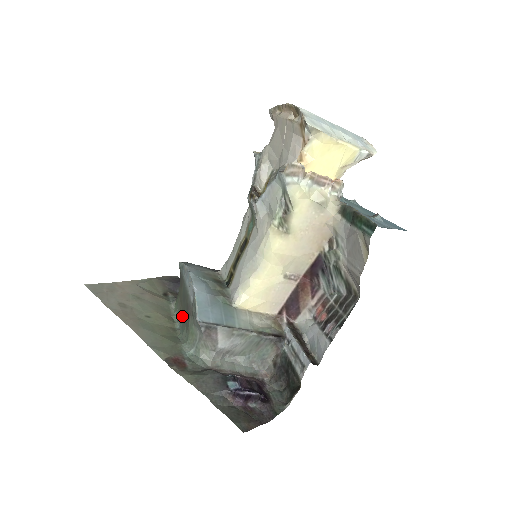
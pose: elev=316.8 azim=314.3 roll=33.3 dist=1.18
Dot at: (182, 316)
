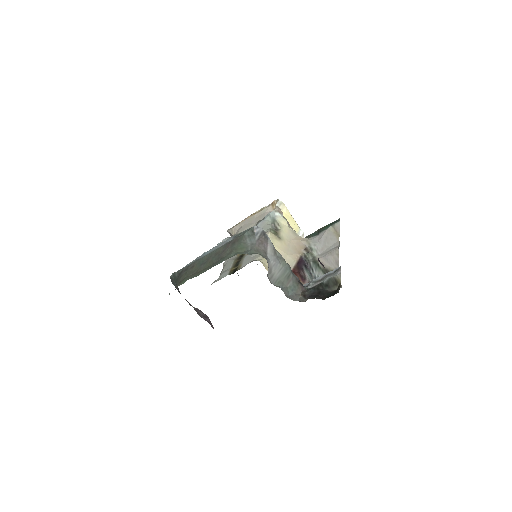
Dot at: (209, 267)
